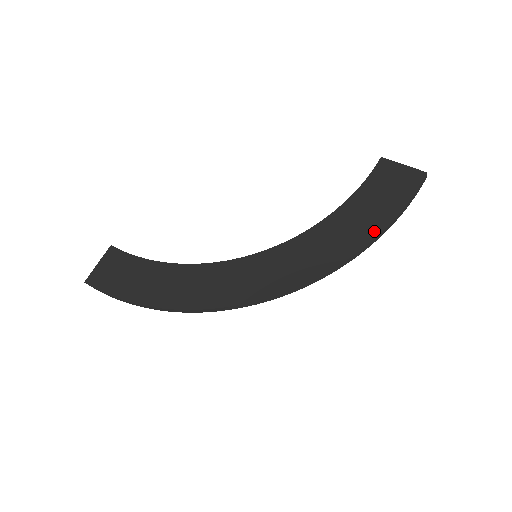
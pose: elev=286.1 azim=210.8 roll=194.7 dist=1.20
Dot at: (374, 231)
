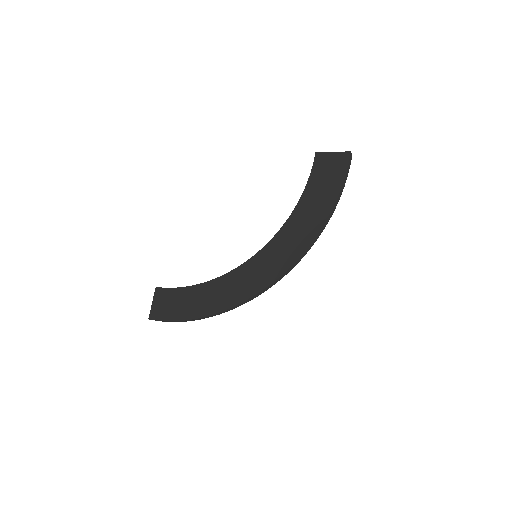
Dot at: (328, 208)
